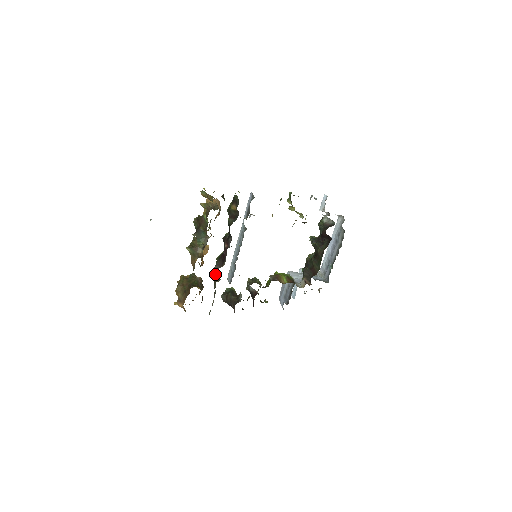
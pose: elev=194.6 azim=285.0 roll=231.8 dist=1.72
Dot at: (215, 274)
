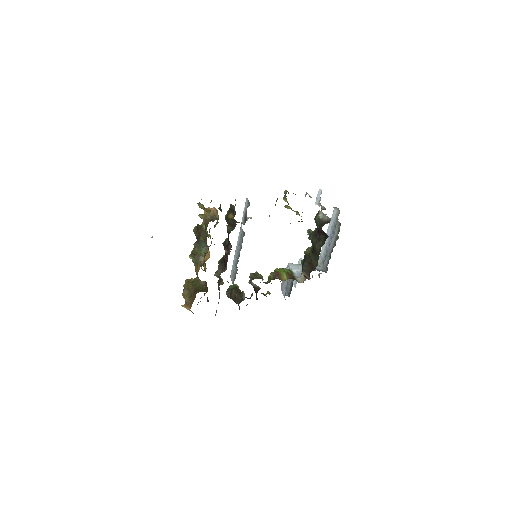
Dot at: (218, 277)
